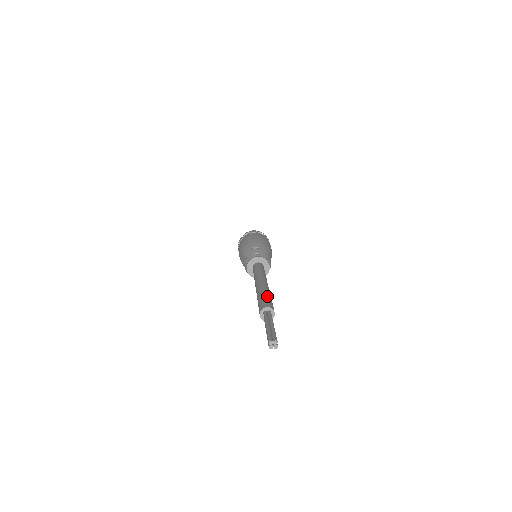
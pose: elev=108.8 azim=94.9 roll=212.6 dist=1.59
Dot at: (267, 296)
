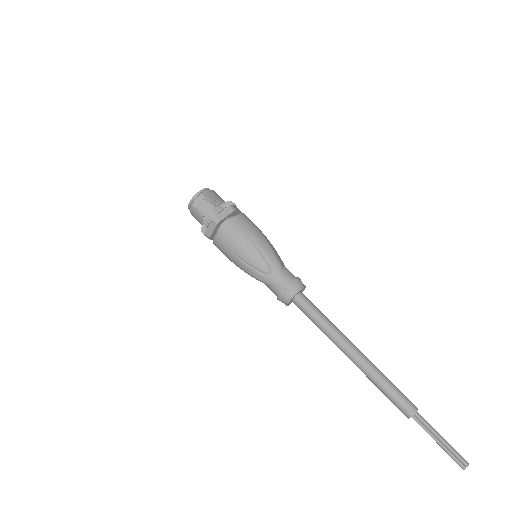
Dot at: (391, 390)
